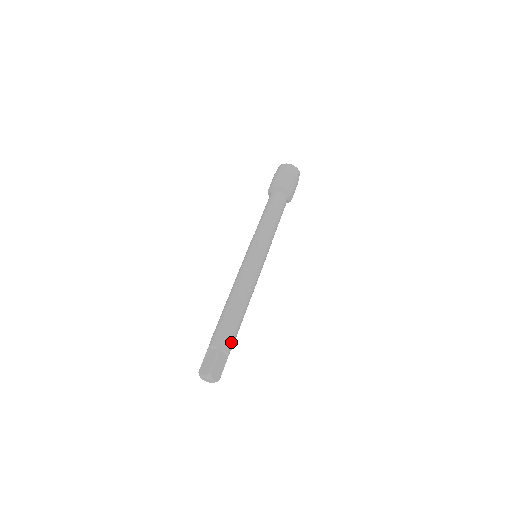
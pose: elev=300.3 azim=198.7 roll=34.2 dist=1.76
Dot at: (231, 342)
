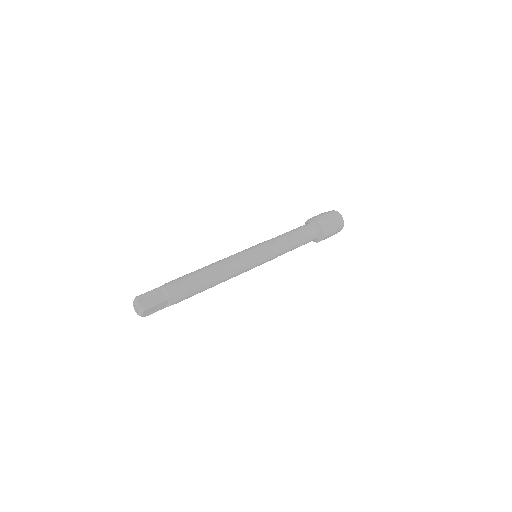
Dot at: (180, 301)
